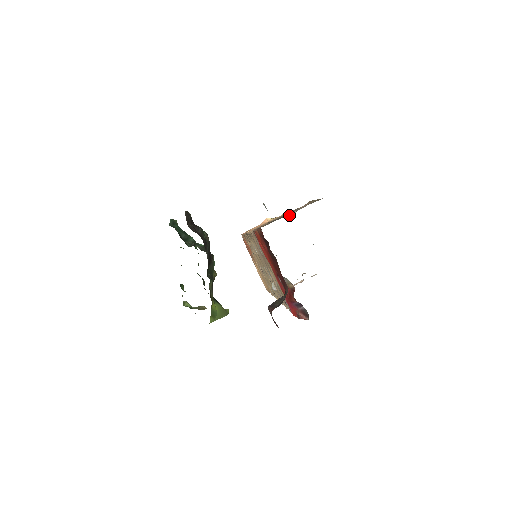
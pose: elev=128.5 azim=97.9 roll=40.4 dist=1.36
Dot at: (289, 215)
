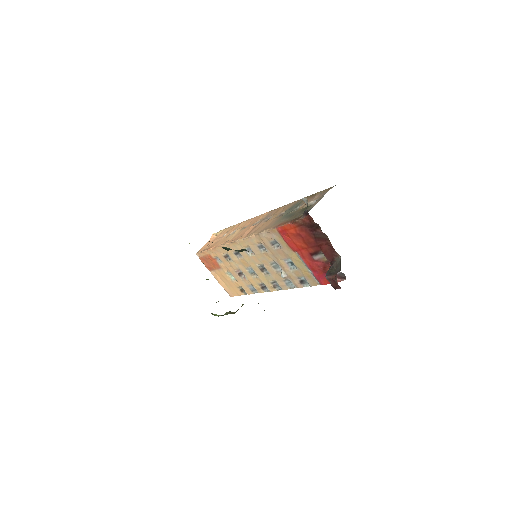
Dot at: (296, 209)
